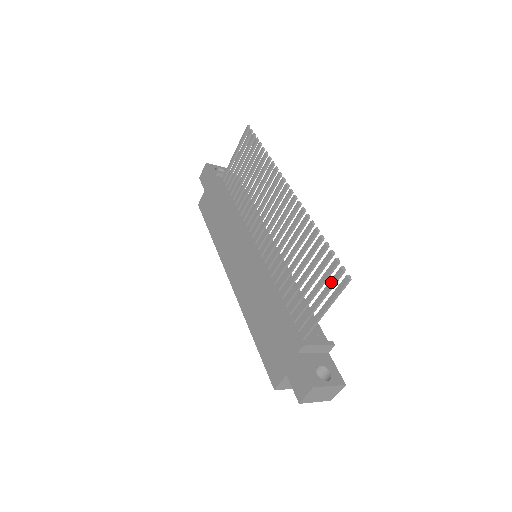
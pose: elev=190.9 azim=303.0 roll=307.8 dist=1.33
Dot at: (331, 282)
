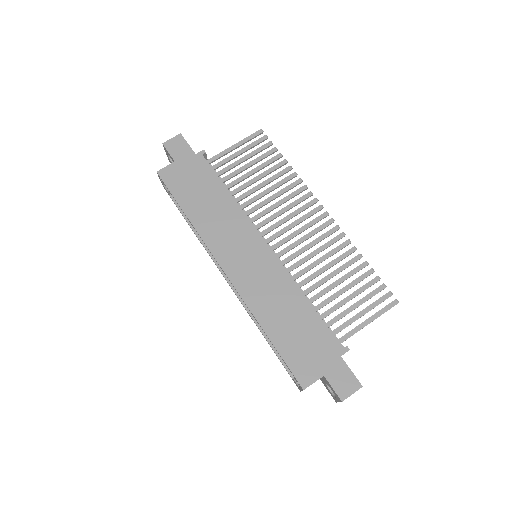
Dot at: (378, 301)
